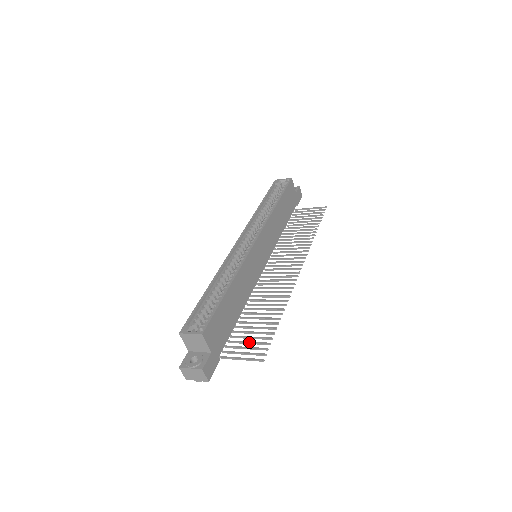
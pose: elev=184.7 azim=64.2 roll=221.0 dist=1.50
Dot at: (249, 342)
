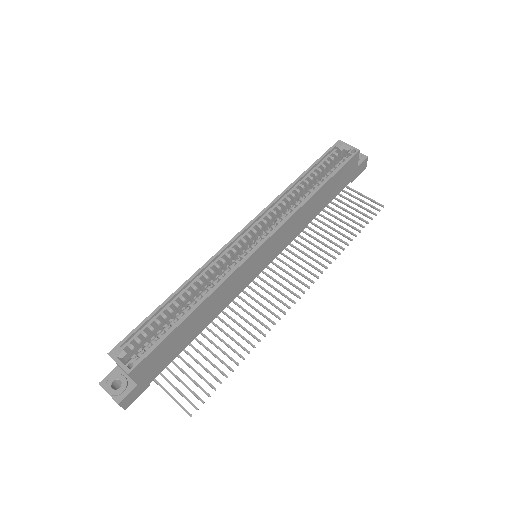
Dot at: (190, 378)
